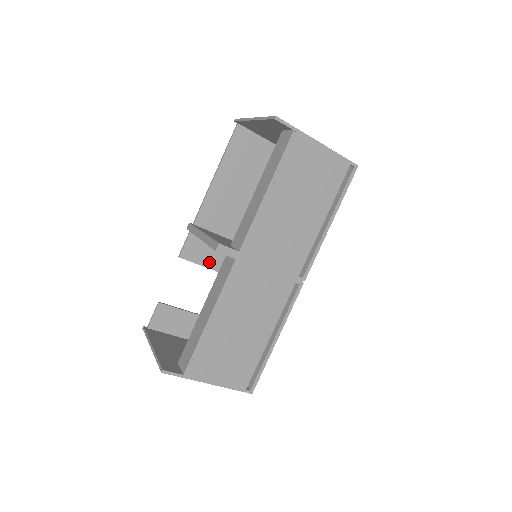
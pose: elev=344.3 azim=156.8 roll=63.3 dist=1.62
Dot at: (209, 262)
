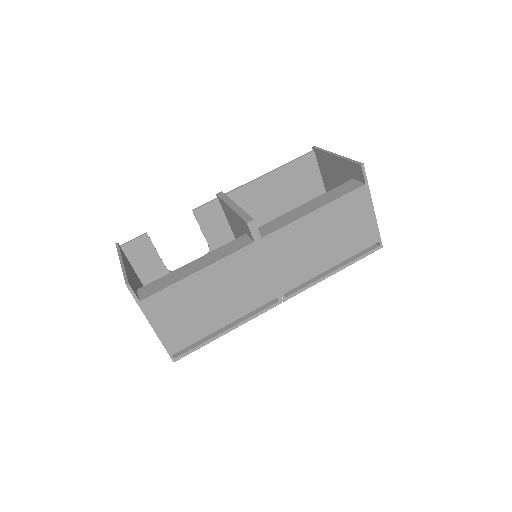
Dot at: (210, 234)
